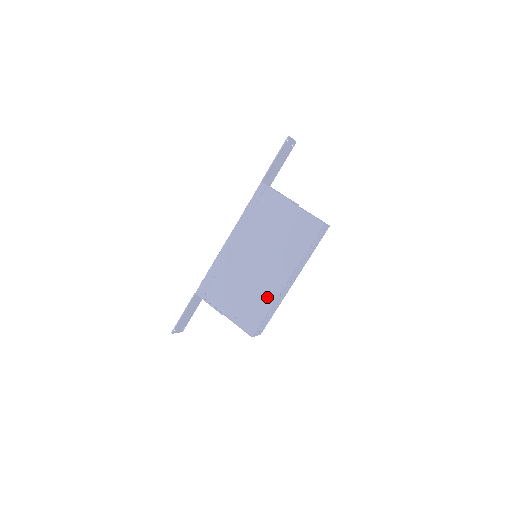
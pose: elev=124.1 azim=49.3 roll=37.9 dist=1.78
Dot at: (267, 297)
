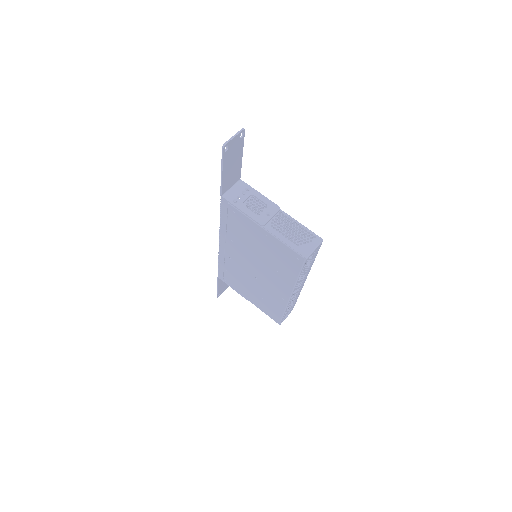
Dot at: (278, 302)
